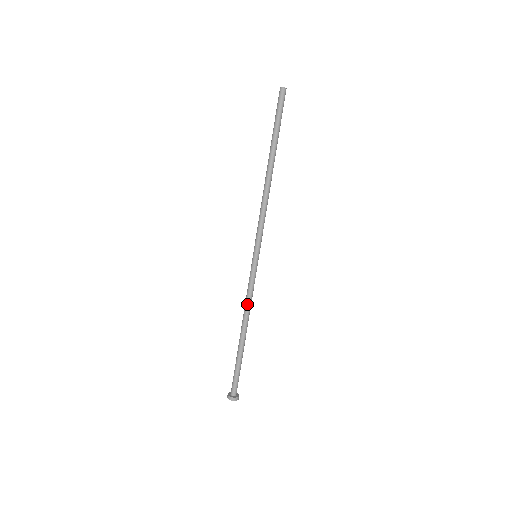
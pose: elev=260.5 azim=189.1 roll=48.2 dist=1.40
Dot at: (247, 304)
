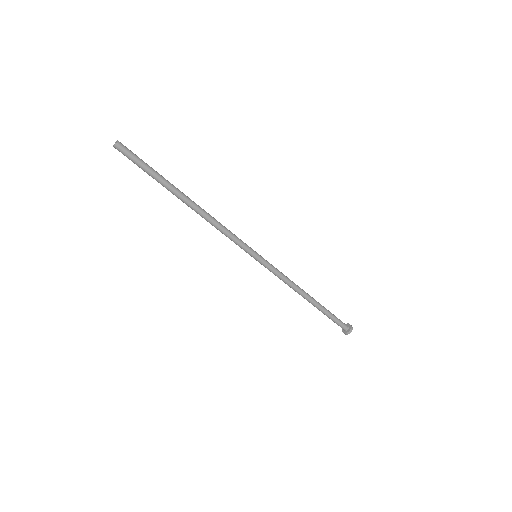
Dot at: (289, 285)
